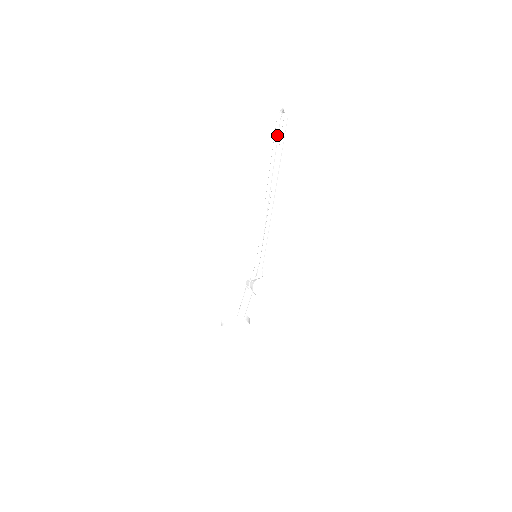
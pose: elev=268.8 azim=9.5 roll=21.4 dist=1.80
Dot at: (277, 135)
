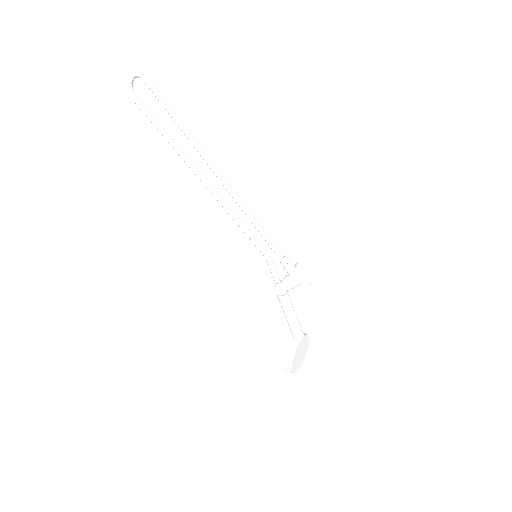
Dot at: (149, 113)
